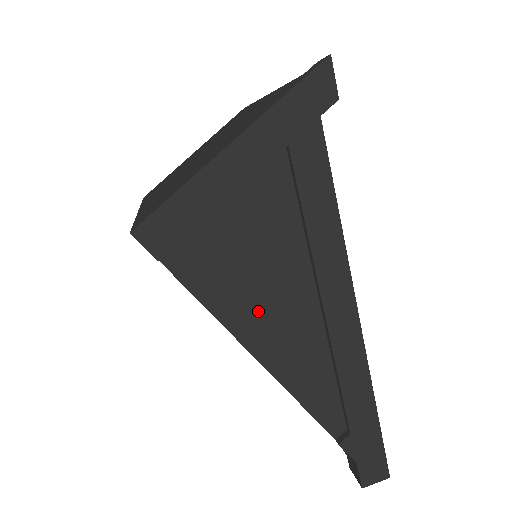
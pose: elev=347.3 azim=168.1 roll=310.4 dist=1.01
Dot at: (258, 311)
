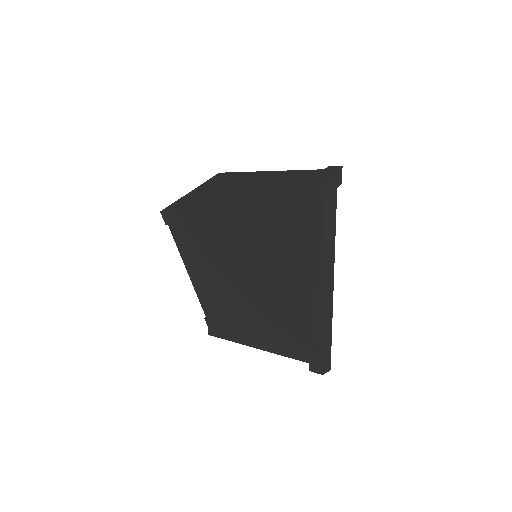
Dot at: (307, 270)
